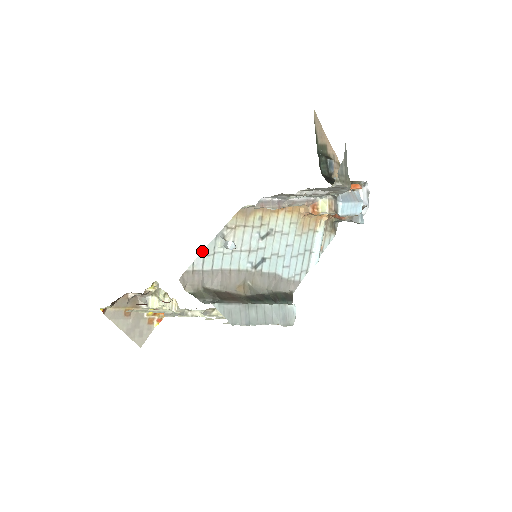
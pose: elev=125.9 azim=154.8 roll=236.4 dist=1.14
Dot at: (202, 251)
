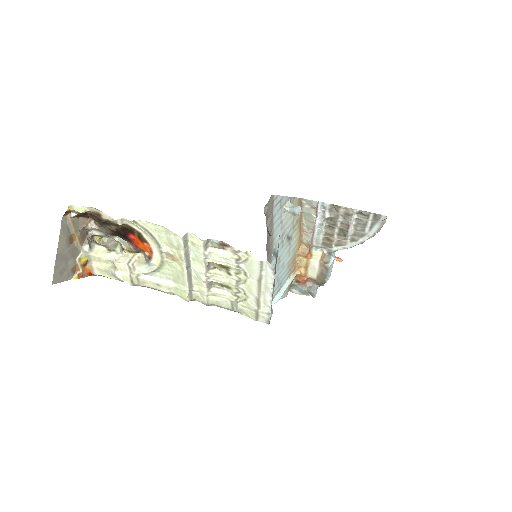
Dot at: occluded
